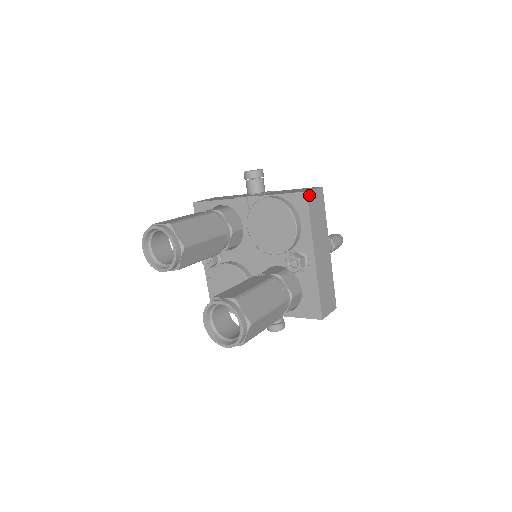
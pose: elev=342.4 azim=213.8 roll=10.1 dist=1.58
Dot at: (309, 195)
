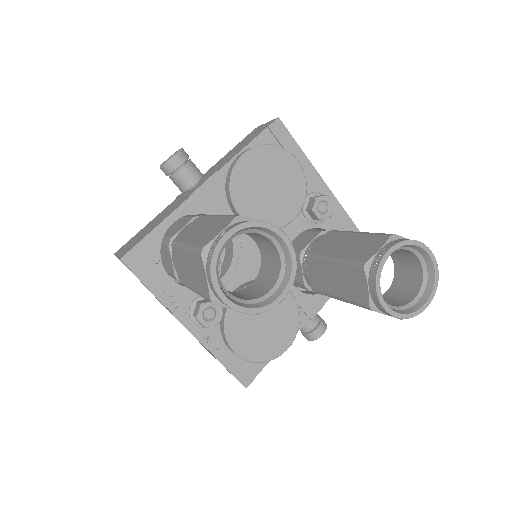
Dot at: (279, 123)
